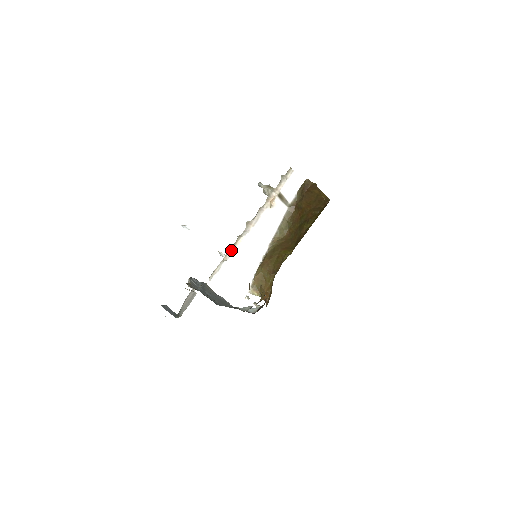
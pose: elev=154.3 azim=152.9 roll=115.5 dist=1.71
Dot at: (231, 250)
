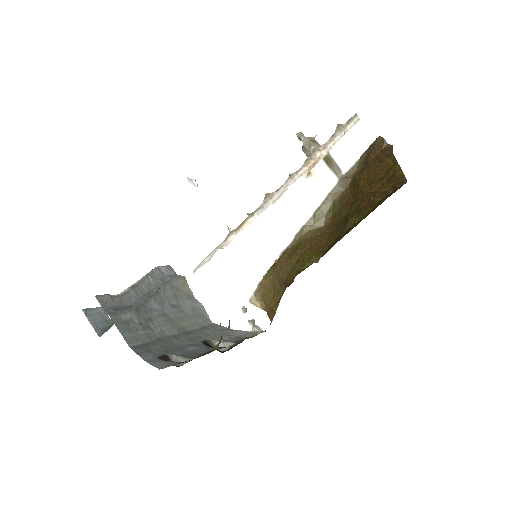
Dot at: (233, 233)
